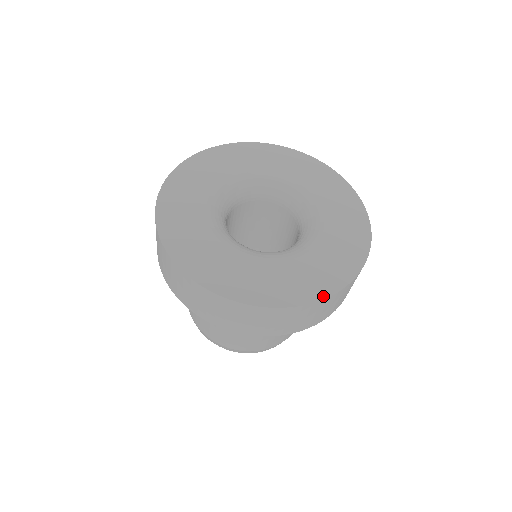
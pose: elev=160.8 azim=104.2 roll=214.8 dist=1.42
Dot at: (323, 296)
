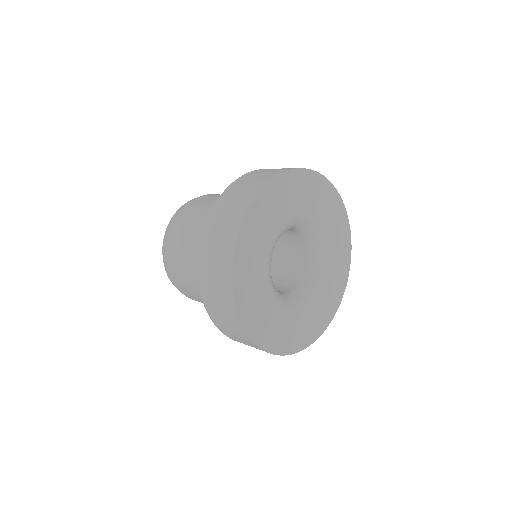
Dot at: (348, 274)
